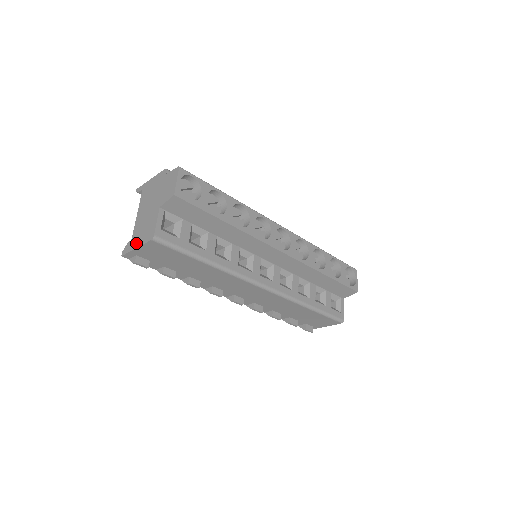
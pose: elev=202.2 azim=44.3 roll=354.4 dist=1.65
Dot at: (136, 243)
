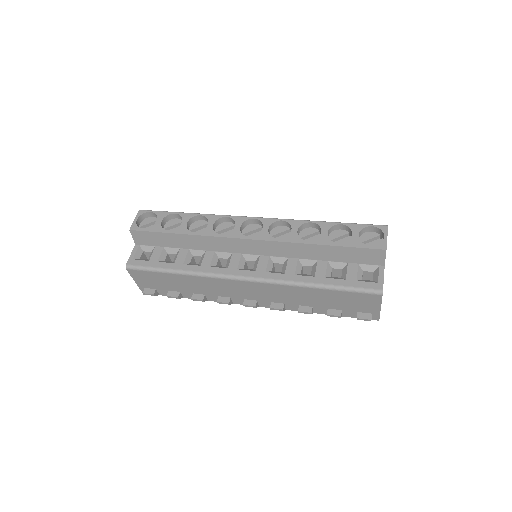
Dot at: occluded
